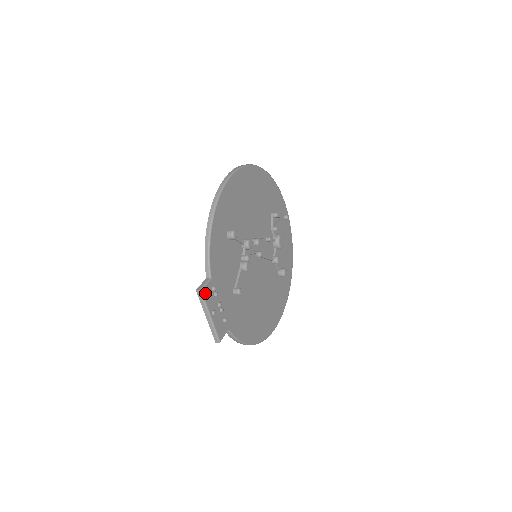
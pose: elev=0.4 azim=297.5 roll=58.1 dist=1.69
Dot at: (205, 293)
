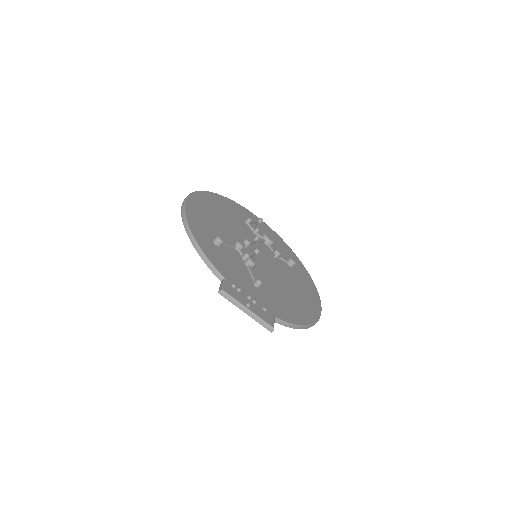
Dot at: (228, 291)
